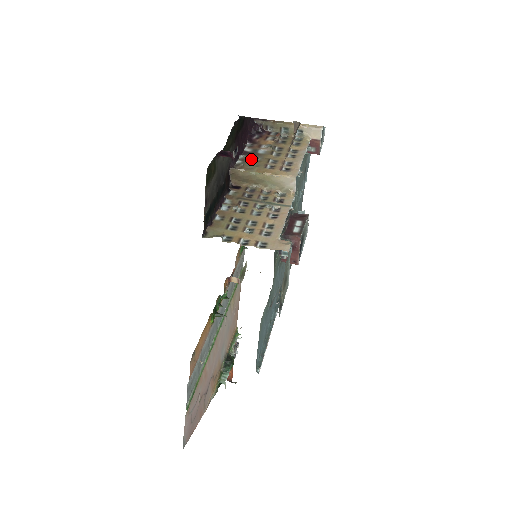
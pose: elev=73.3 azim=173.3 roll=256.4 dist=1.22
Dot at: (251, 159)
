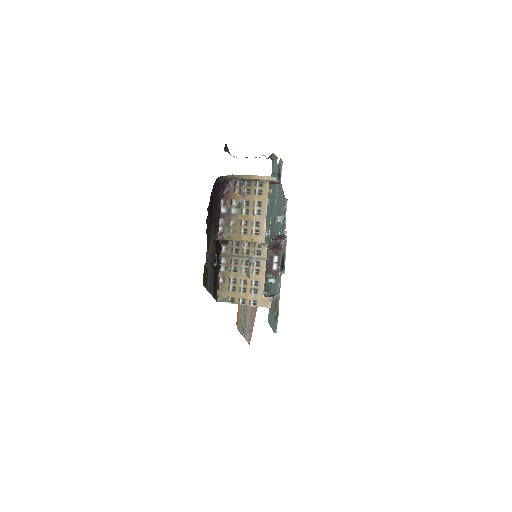
Dot at: (228, 224)
